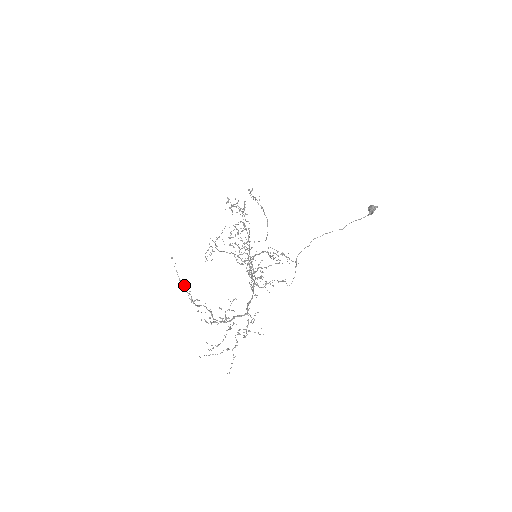
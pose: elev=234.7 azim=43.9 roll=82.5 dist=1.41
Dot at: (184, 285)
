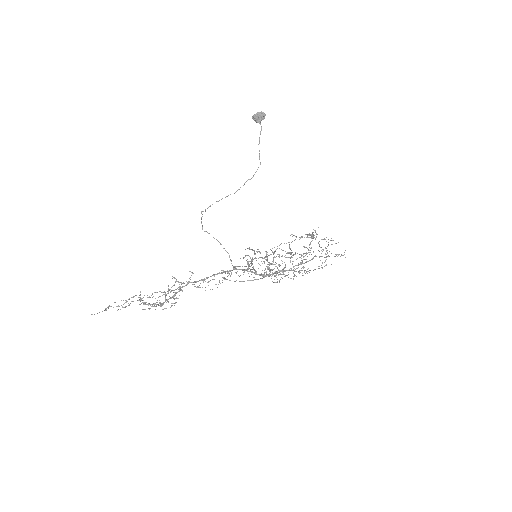
Dot at: occluded
